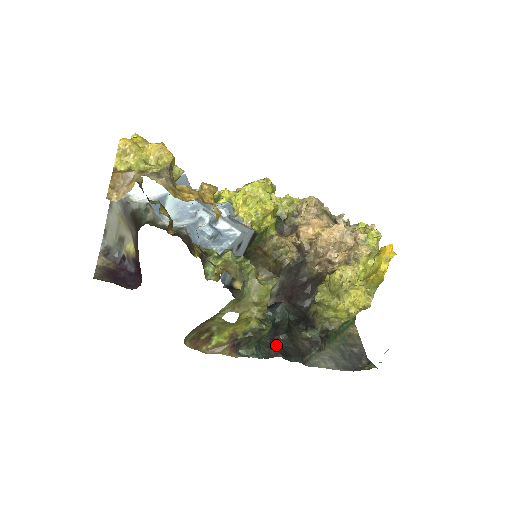
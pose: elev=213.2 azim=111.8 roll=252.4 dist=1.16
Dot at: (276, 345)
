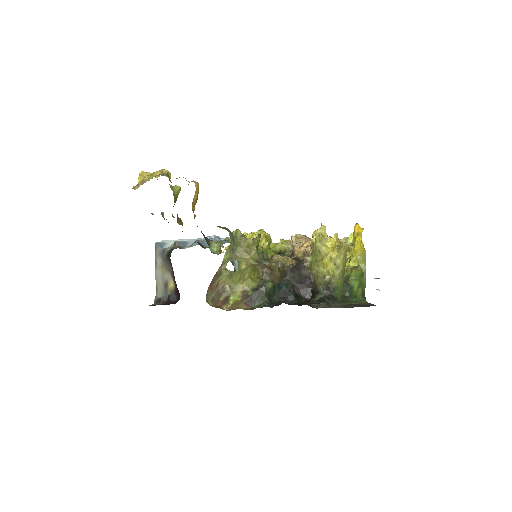
Dot at: occluded
